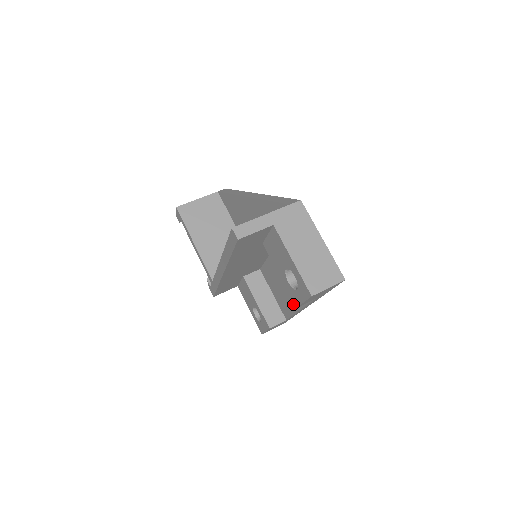
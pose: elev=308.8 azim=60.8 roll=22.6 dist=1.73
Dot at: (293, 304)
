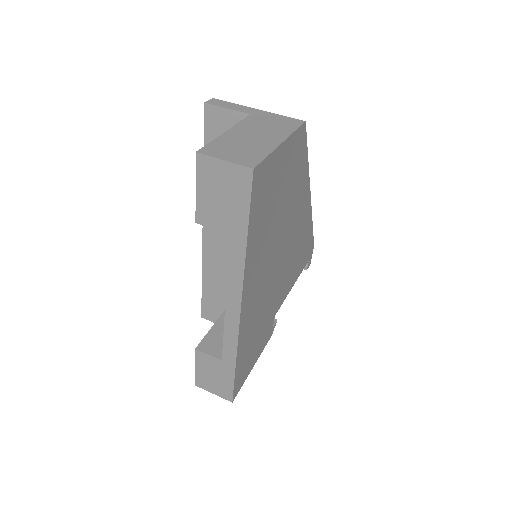
Dot at: occluded
